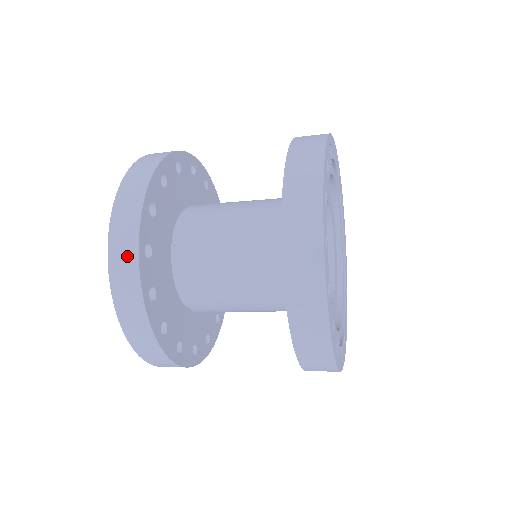
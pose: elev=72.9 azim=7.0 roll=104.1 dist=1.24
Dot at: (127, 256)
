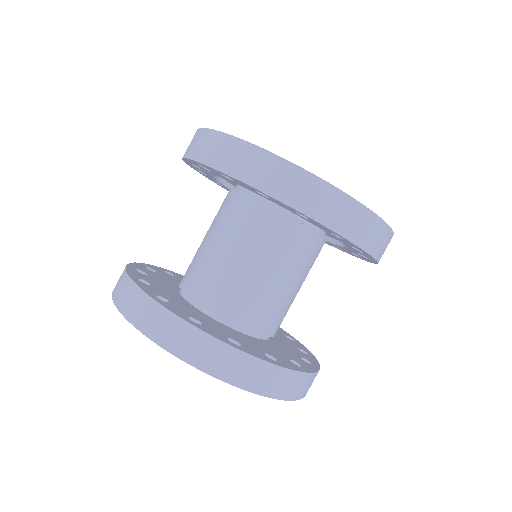
Dot at: (236, 363)
